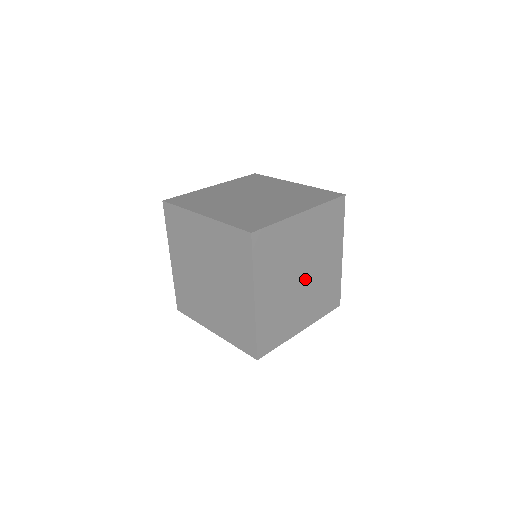
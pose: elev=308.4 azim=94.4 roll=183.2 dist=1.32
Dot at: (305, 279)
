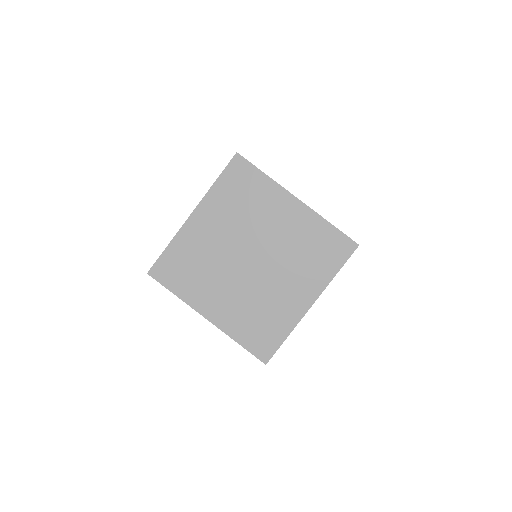
Dot at: occluded
